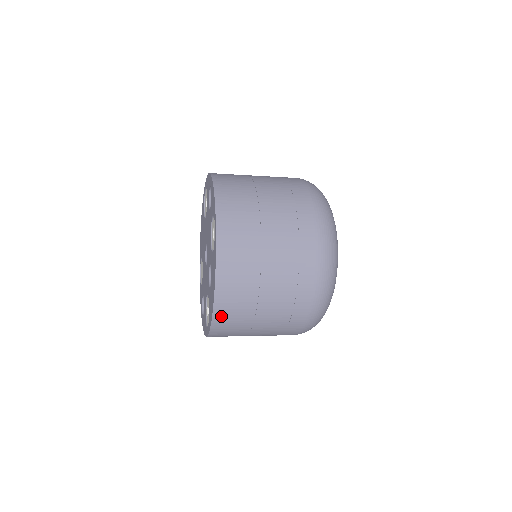
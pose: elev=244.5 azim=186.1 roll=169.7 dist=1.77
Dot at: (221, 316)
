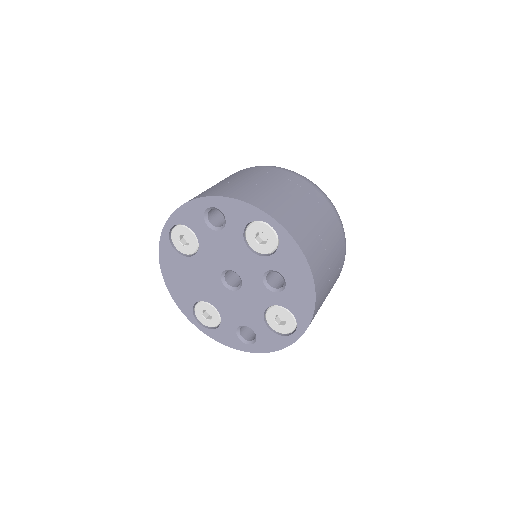
Dot at: (318, 300)
